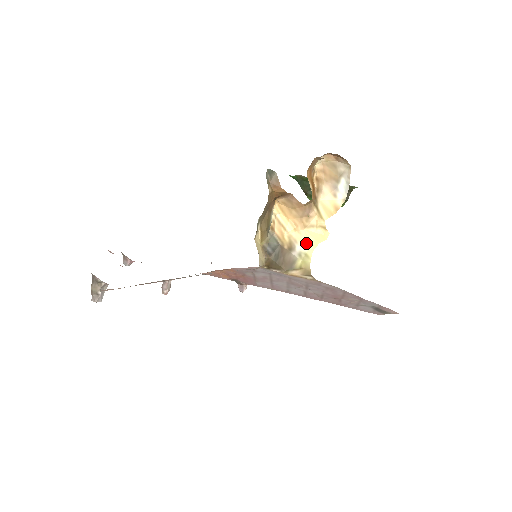
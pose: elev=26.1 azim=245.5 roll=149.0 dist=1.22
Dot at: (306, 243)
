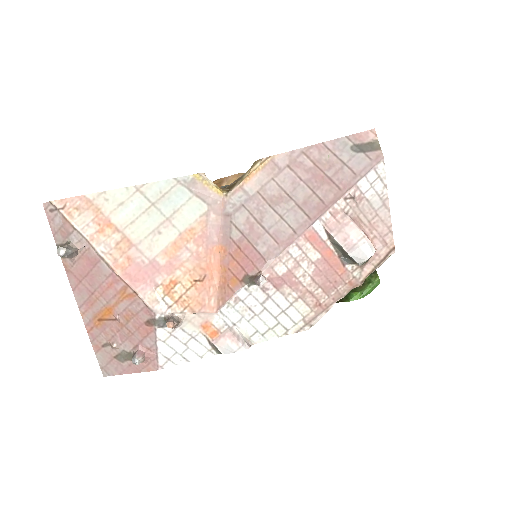
Dot at: occluded
